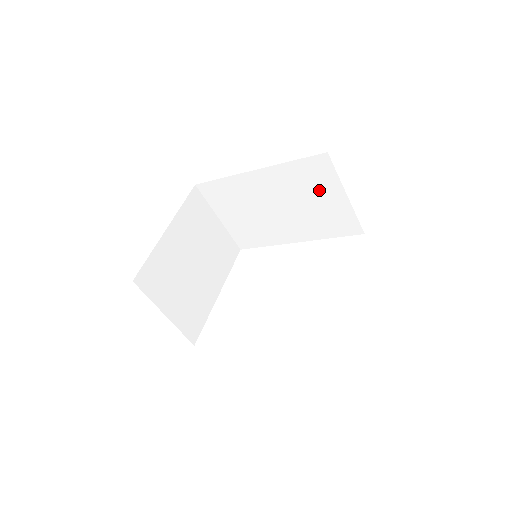
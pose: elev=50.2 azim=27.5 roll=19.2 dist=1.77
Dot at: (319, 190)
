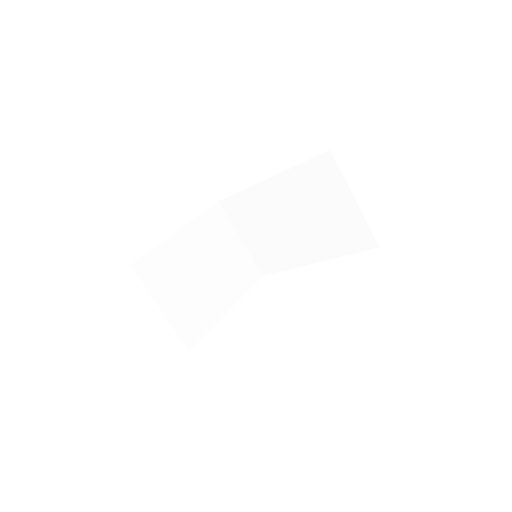
Dot at: (328, 196)
